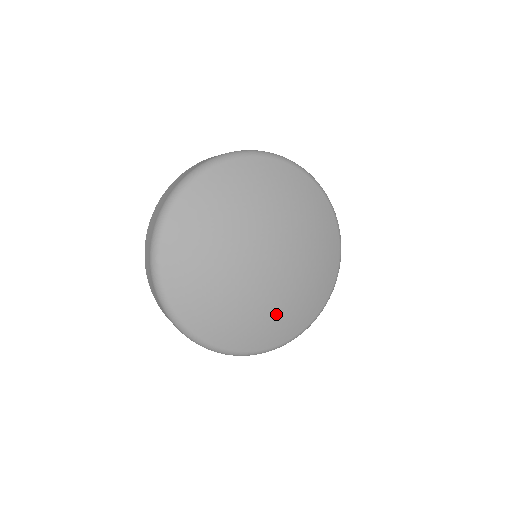
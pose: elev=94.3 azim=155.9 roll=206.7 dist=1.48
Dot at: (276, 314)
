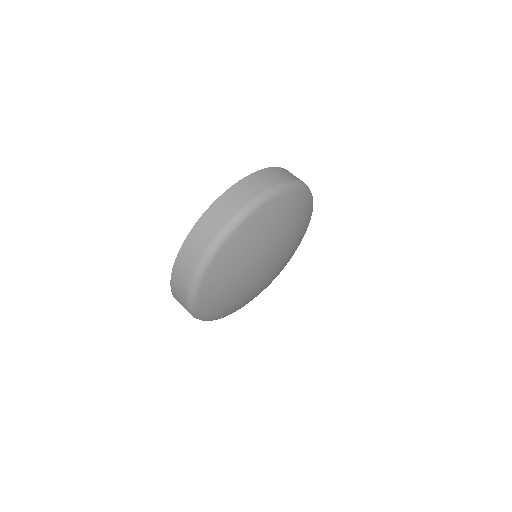
Dot at: occluded
